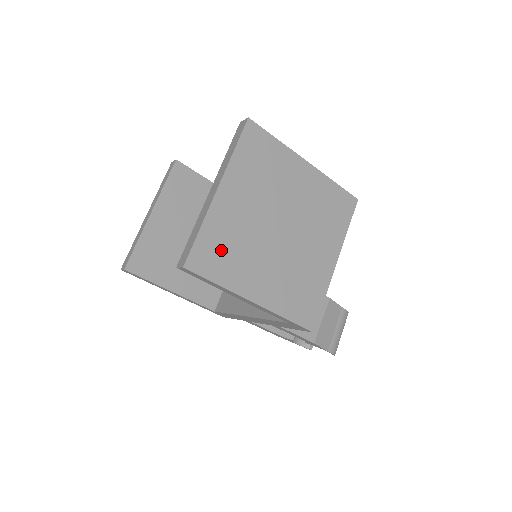
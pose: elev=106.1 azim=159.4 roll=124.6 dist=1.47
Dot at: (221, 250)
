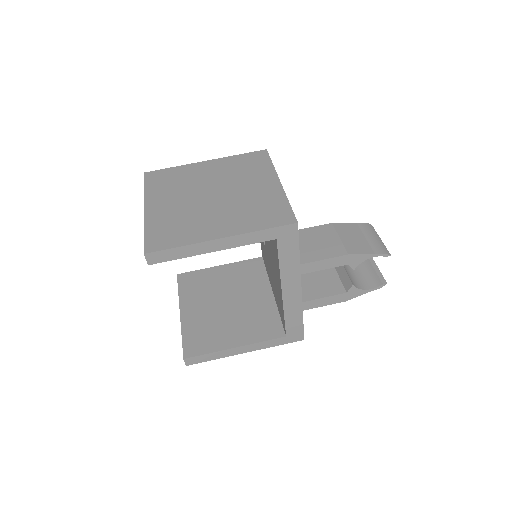
Dot at: (169, 230)
